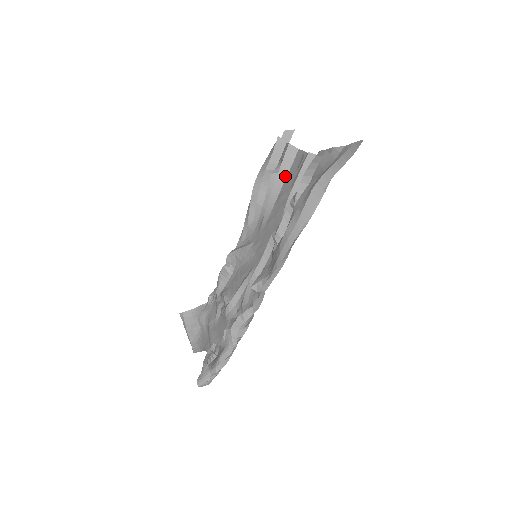
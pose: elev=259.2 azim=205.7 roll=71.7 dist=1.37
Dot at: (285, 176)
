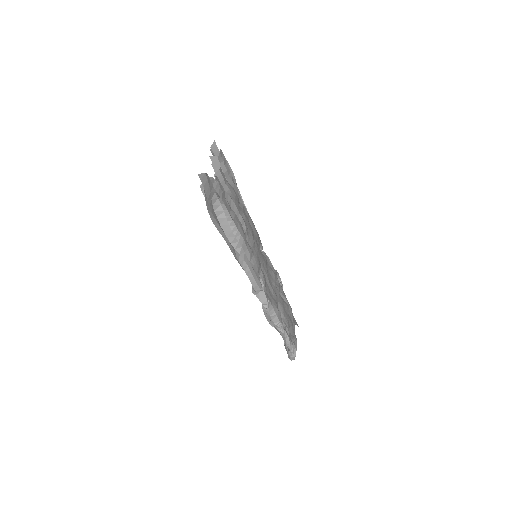
Dot at: occluded
